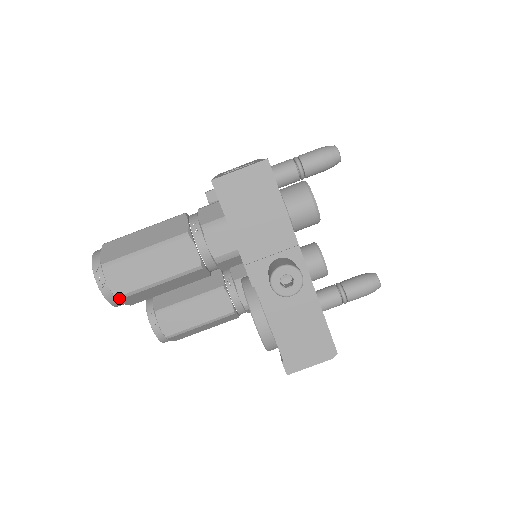
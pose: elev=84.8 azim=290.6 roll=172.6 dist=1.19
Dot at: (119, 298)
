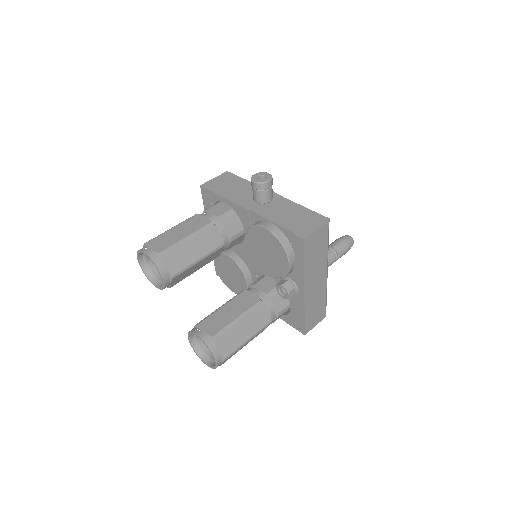
Dot at: (161, 254)
